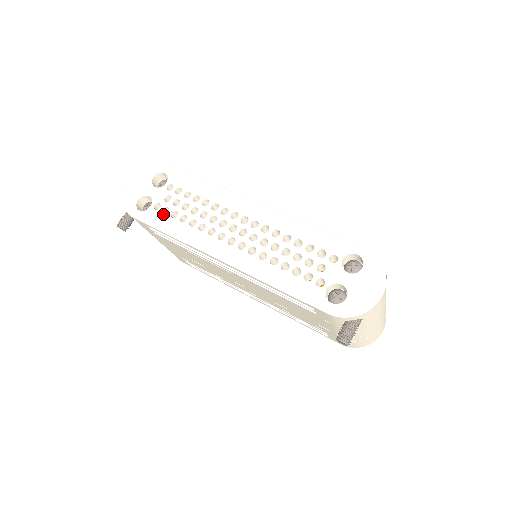
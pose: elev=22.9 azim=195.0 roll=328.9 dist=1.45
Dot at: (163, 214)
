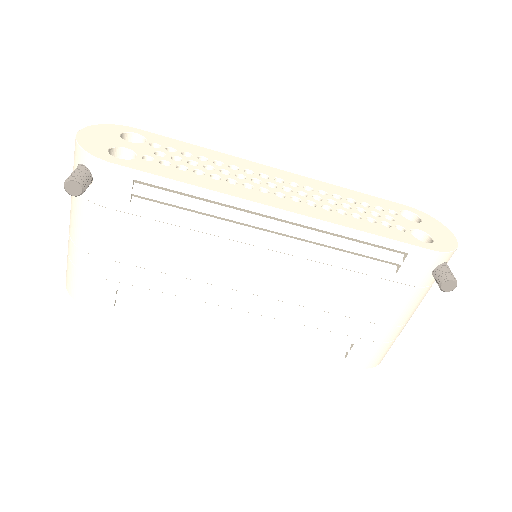
Dot at: (164, 165)
